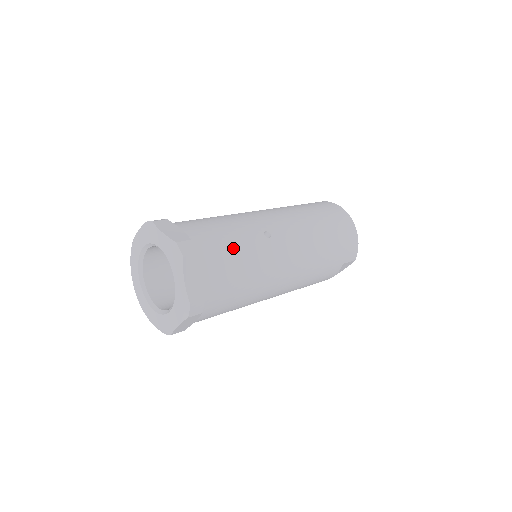
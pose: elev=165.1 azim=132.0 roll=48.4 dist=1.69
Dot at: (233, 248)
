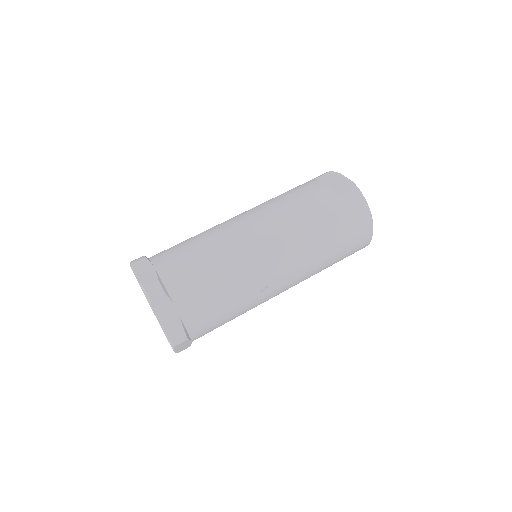
Dot at: (224, 315)
